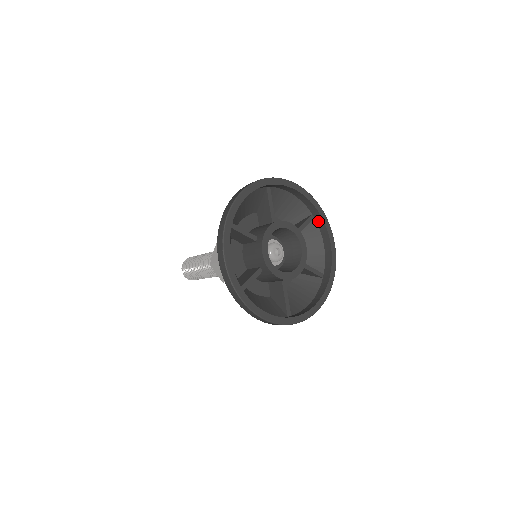
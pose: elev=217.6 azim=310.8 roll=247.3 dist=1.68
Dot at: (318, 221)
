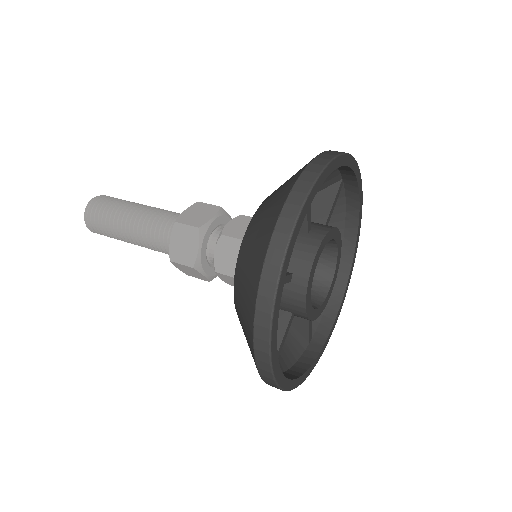
Dot at: (341, 268)
